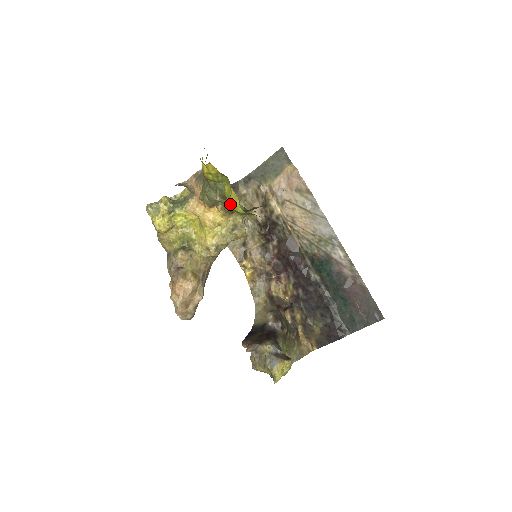
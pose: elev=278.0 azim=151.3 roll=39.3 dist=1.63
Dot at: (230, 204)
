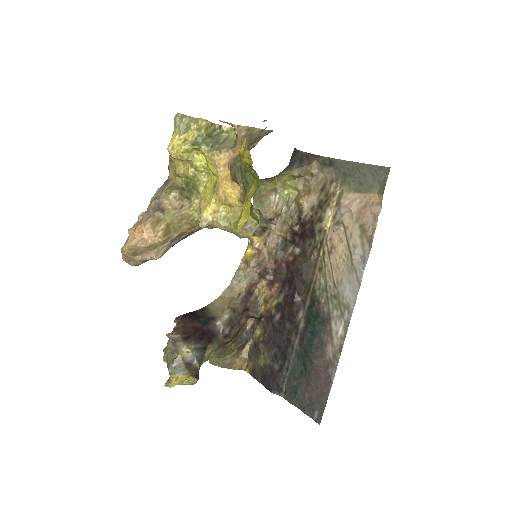
Dot at: occluded
